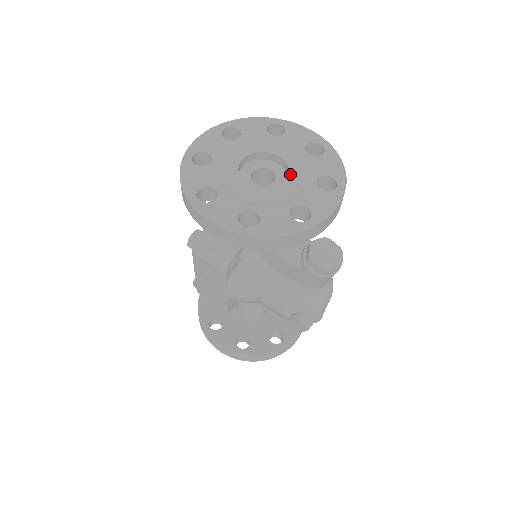
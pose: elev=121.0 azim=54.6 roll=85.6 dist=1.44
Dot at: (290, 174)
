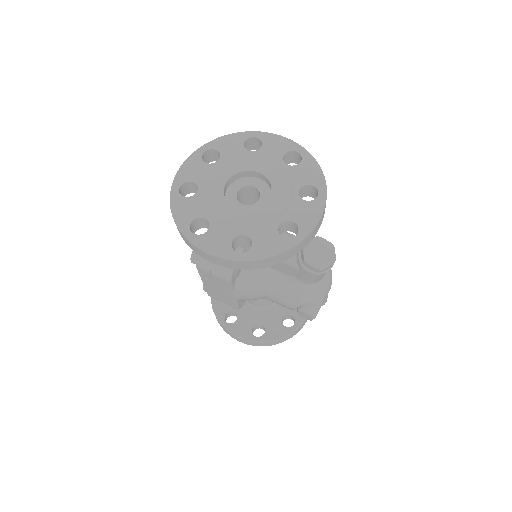
Dot at: (273, 190)
